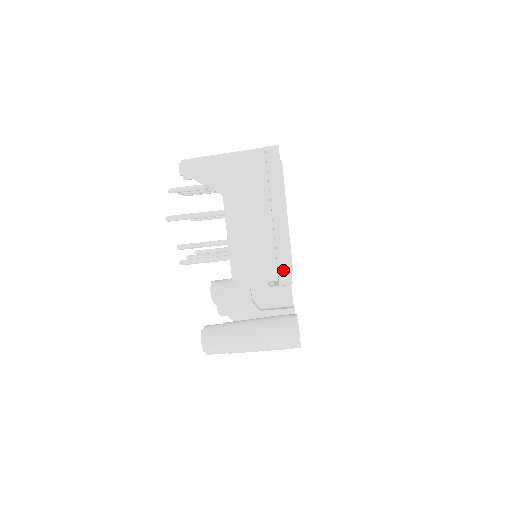
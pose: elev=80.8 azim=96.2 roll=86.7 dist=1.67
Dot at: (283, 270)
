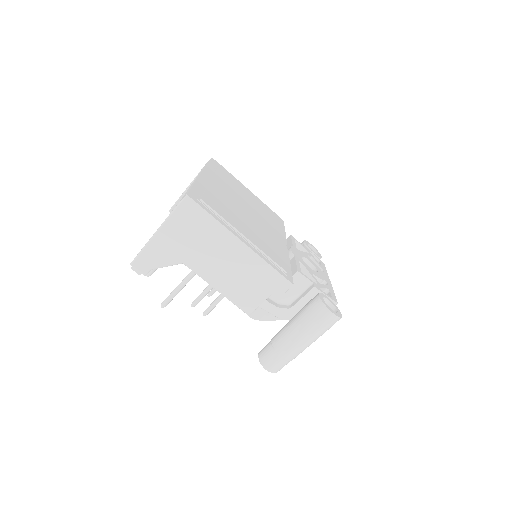
Dot at: (277, 281)
